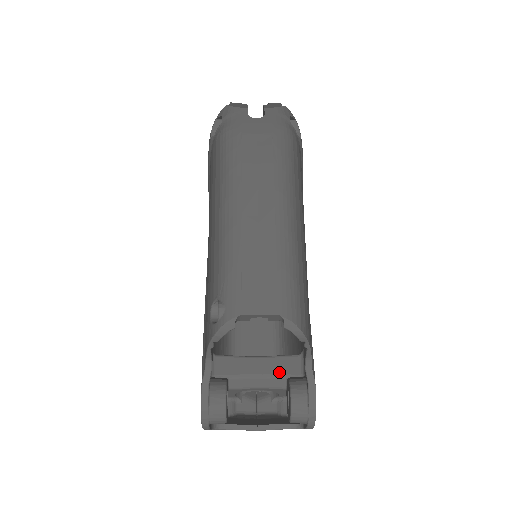
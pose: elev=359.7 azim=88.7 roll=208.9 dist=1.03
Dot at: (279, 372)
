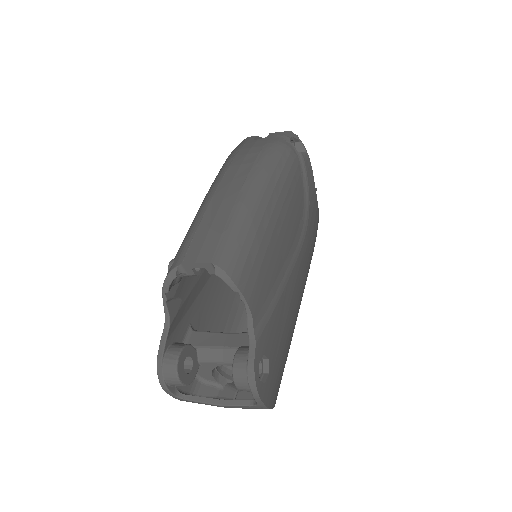
Dot at: (242, 345)
